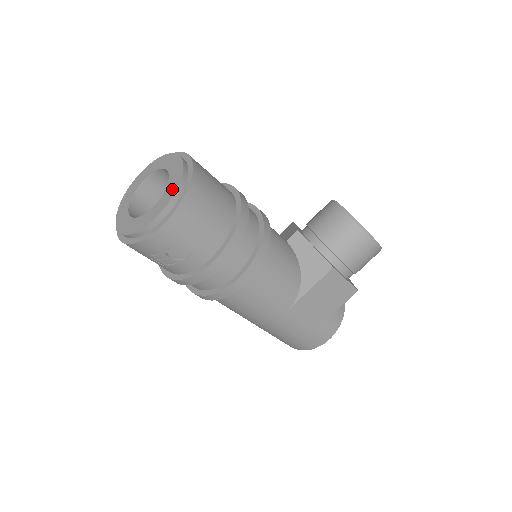
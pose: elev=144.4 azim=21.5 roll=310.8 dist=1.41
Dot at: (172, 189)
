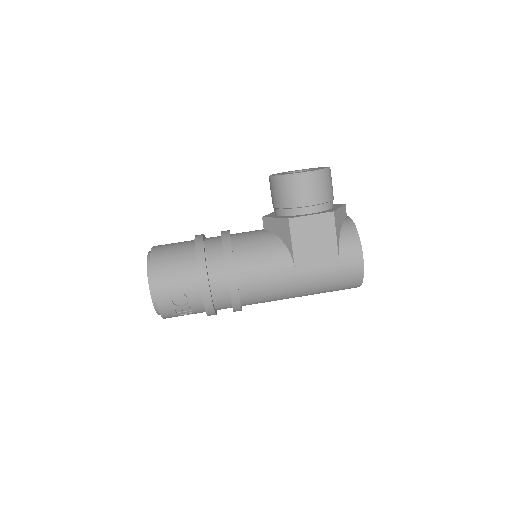
Dot at: occluded
